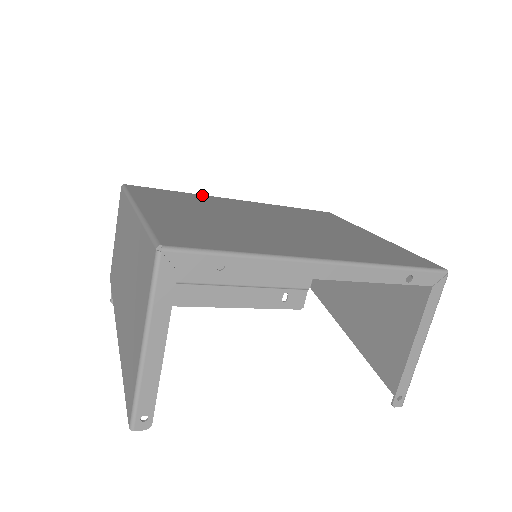
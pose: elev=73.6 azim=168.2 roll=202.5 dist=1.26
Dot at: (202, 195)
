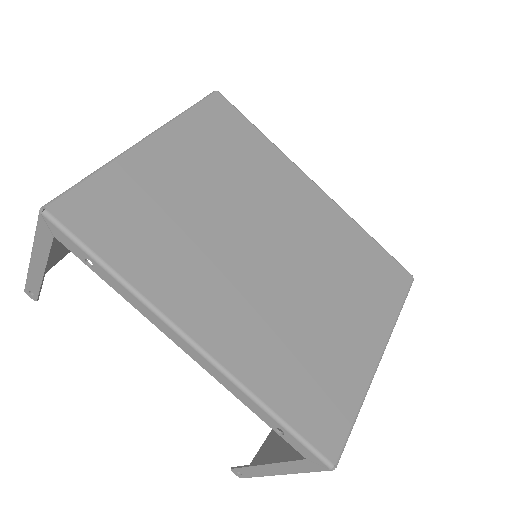
Dot at: (282, 155)
